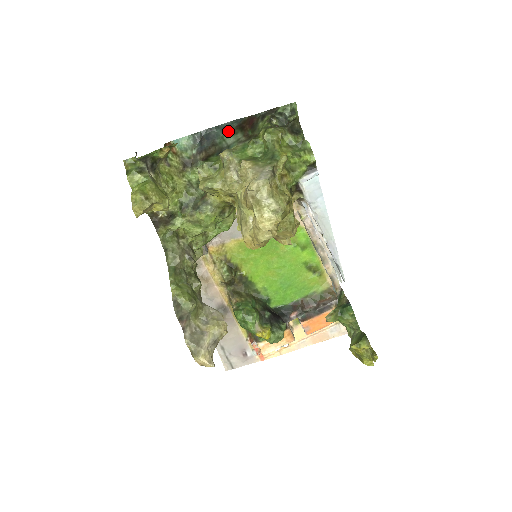
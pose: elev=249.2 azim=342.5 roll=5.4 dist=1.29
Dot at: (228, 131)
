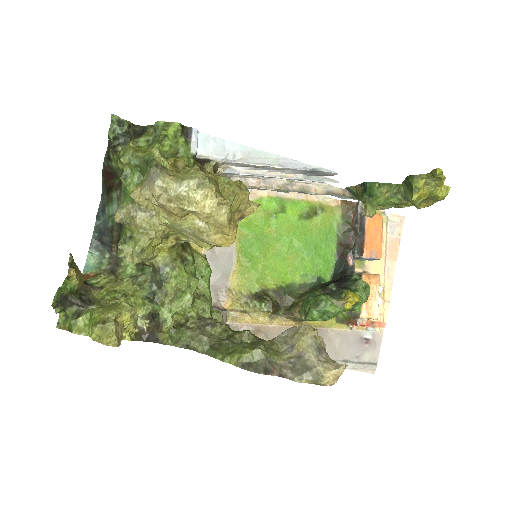
Dot at: (106, 207)
